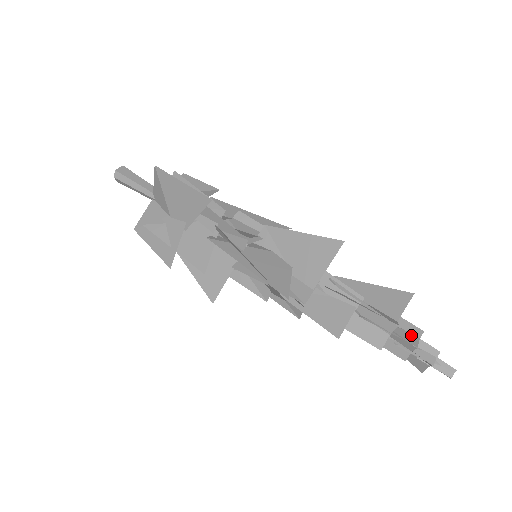
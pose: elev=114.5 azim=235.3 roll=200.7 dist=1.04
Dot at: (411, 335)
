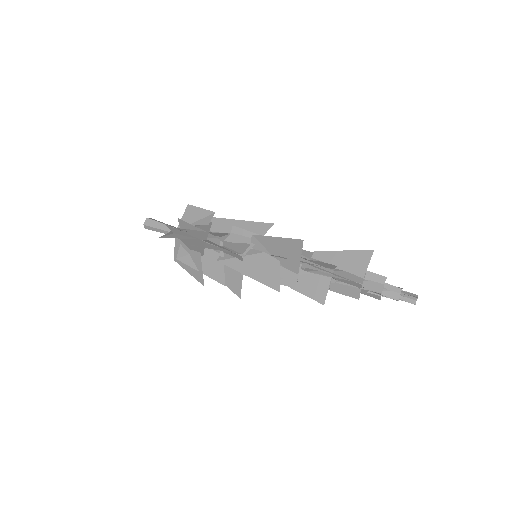
Dot at: (377, 284)
